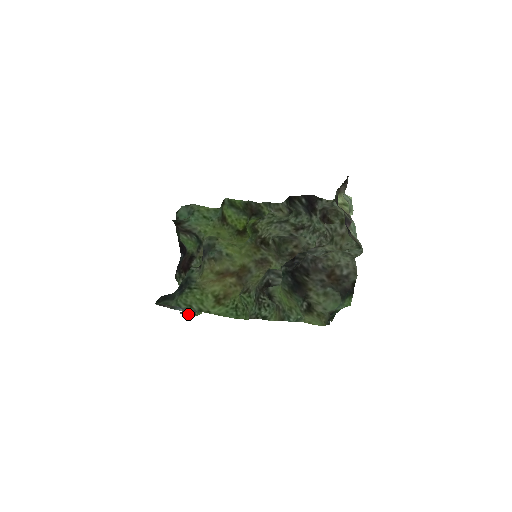
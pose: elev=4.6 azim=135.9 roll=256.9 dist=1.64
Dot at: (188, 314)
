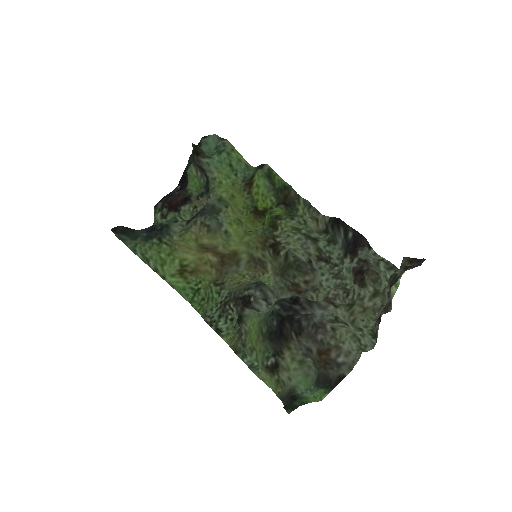
Dot at: occluded
